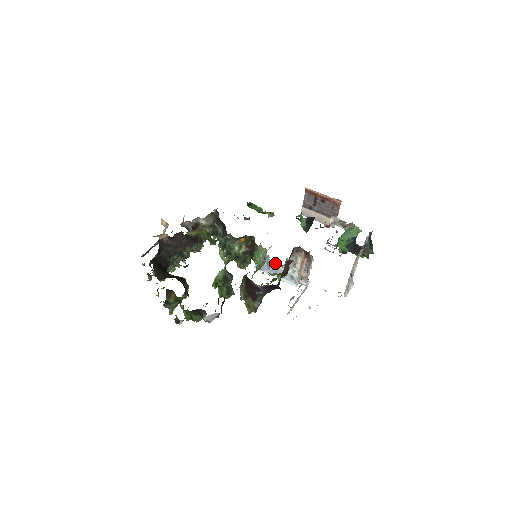
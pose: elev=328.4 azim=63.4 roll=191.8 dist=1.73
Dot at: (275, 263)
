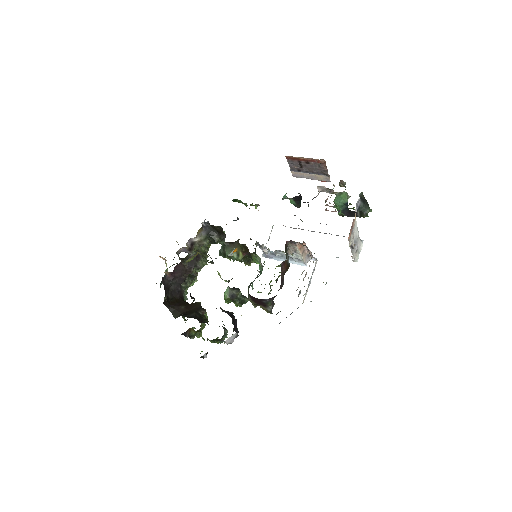
Dot at: (278, 252)
